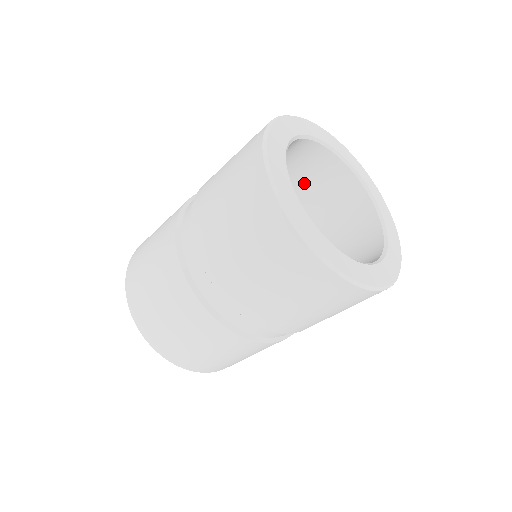
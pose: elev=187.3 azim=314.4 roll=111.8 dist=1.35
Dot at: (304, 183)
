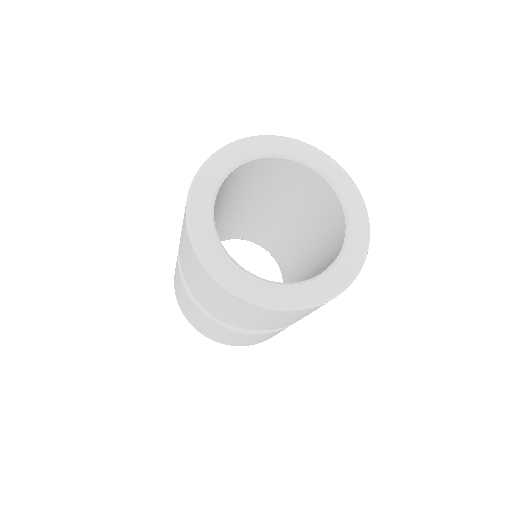
Dot at: (293, 188)
